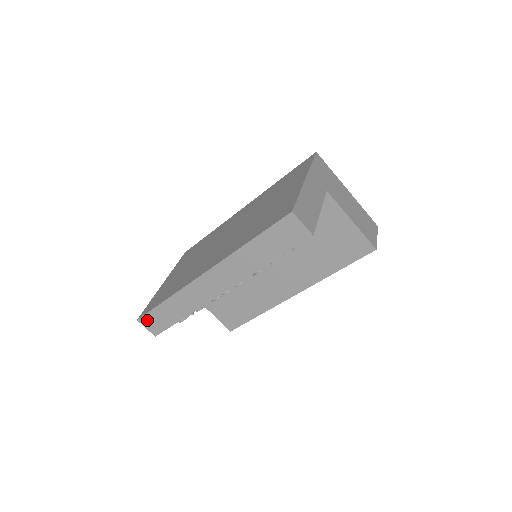
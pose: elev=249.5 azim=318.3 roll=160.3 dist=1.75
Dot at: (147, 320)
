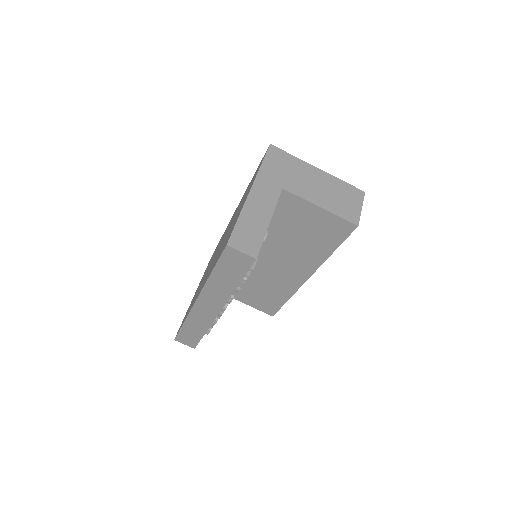
Dot at: (181, 339)
